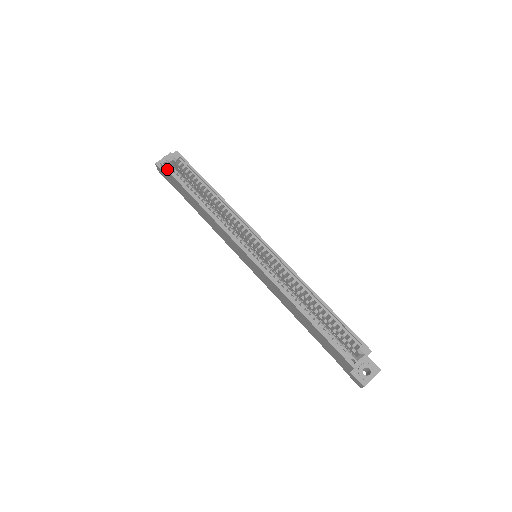
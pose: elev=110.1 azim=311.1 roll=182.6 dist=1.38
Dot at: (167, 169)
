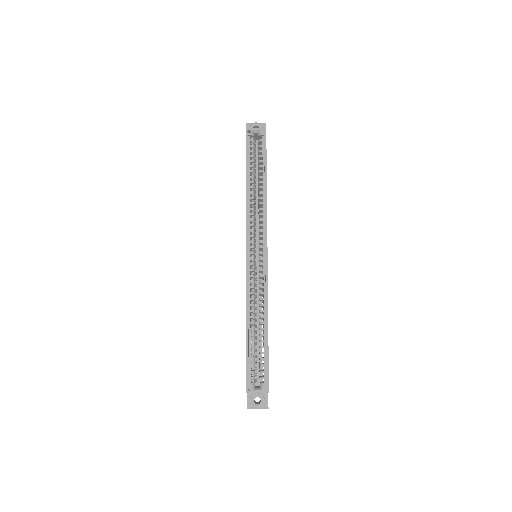
Dot at: (247, 138)
